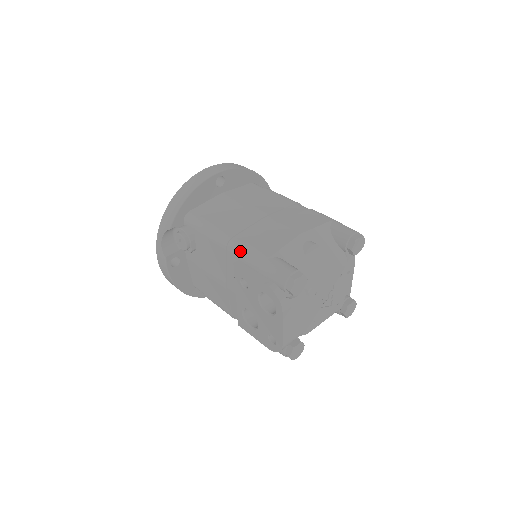
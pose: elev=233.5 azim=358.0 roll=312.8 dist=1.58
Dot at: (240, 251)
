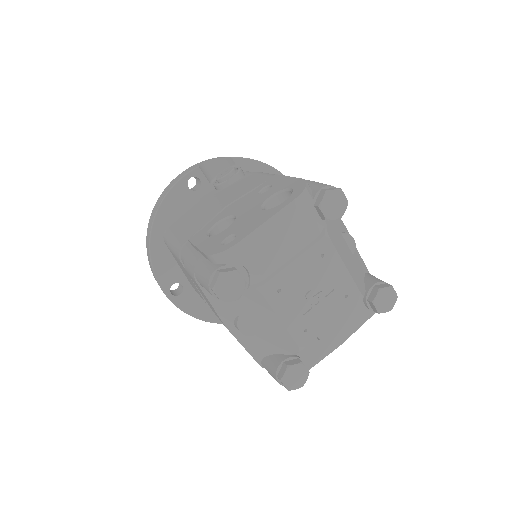
Dot at: occluded
